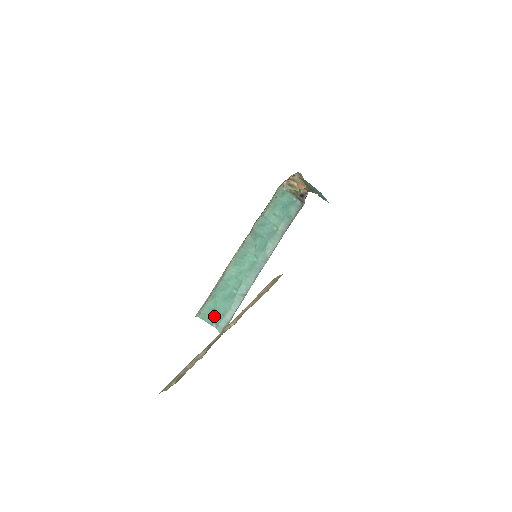
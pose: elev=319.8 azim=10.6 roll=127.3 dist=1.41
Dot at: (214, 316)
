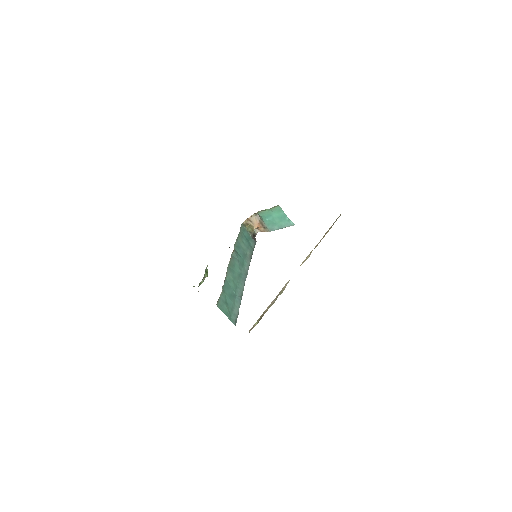
Dot at: (227, 309)
